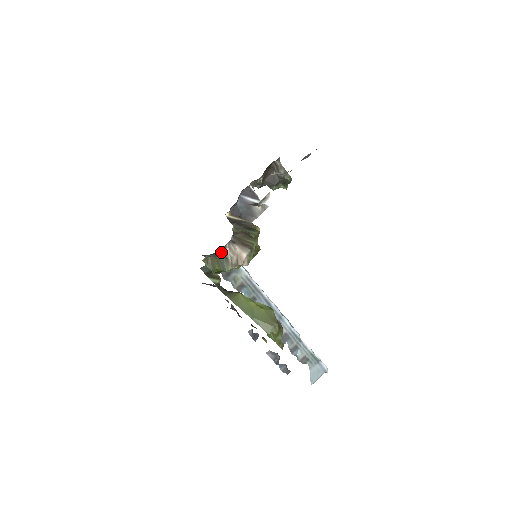
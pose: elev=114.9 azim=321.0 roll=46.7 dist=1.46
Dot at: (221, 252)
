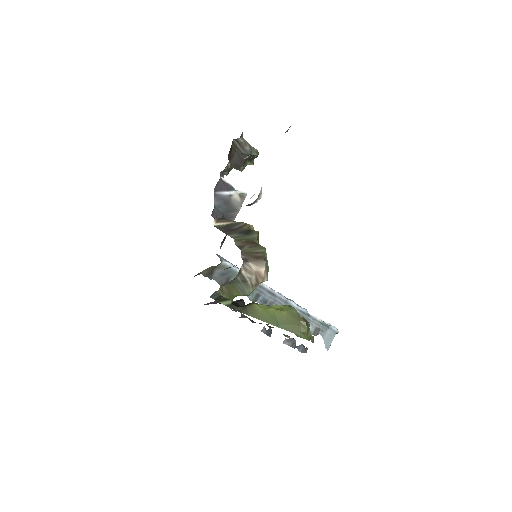
Dot at: (237, 277)
